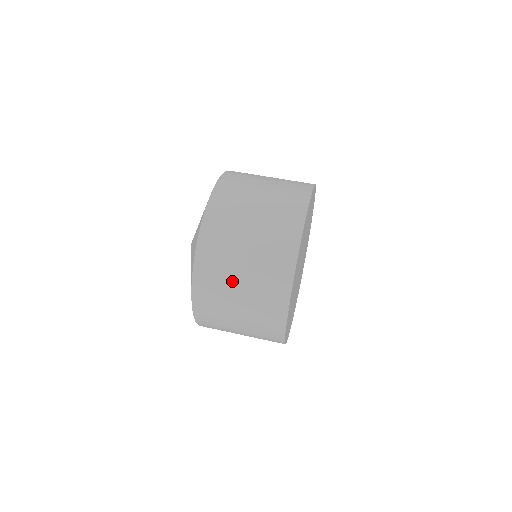
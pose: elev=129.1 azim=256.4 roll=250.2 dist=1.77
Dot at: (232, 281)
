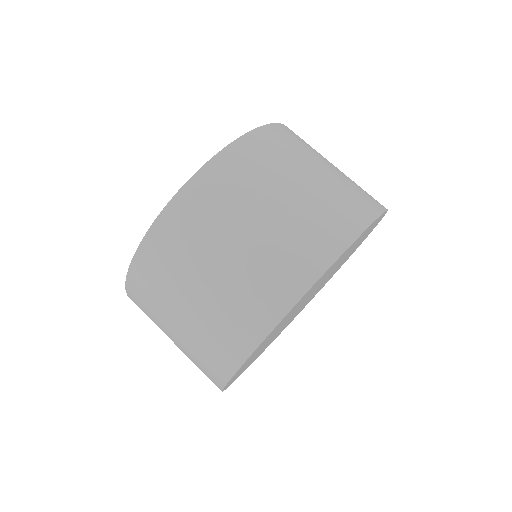
Dot at: (167, 318)
